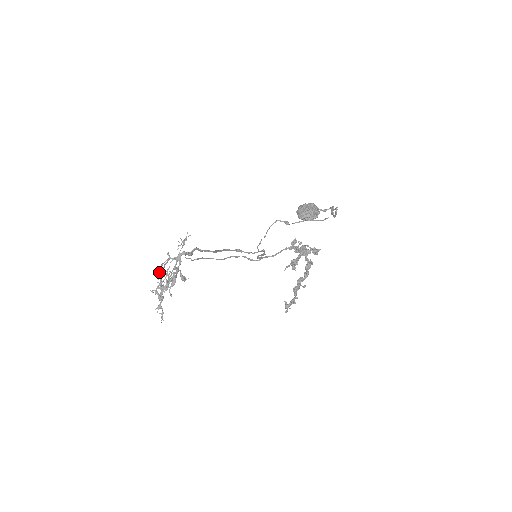
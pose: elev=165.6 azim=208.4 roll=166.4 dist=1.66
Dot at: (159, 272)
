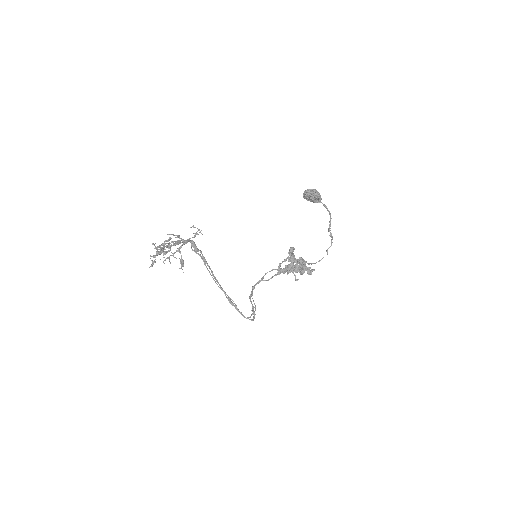
Dot at: occluded
